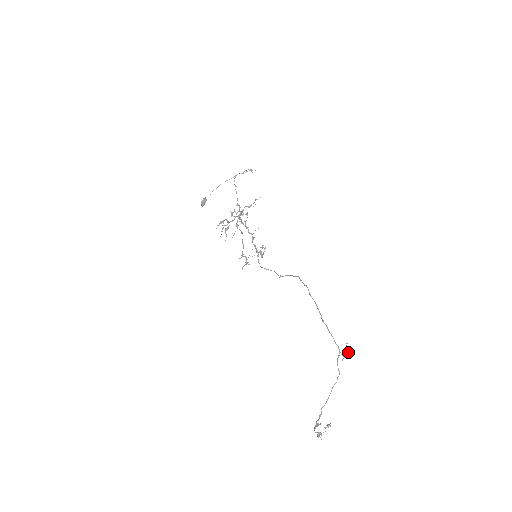
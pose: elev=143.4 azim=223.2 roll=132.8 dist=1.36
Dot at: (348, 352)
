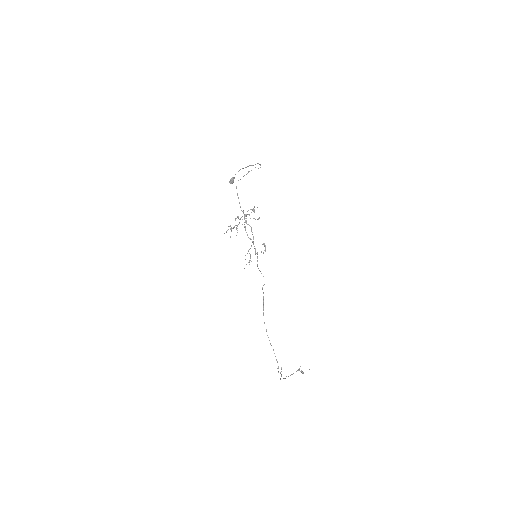
Dot at: occluded
